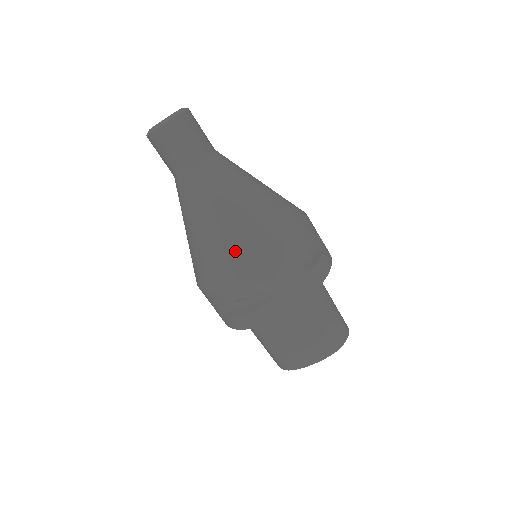
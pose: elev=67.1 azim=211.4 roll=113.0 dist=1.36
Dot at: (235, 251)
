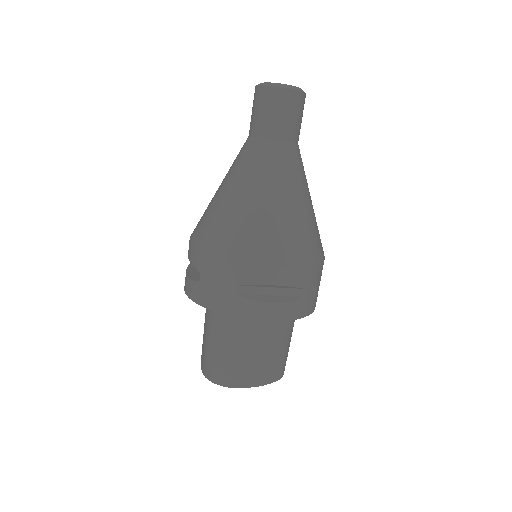
Dot at: (300, 236)
